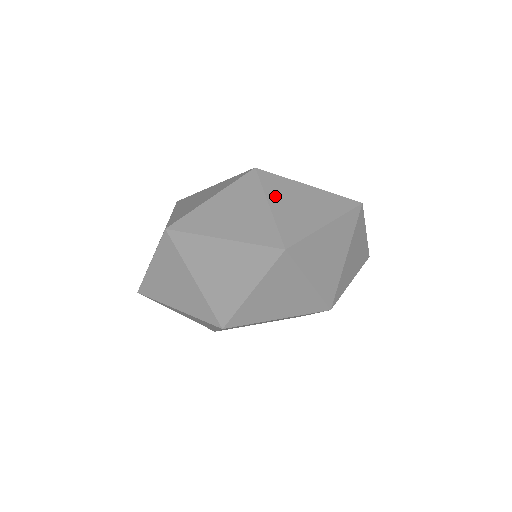
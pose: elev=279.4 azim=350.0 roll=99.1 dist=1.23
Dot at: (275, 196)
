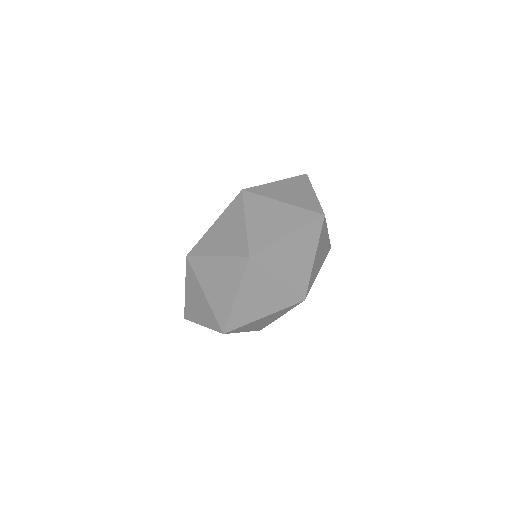
Dot at: (204, 283)
